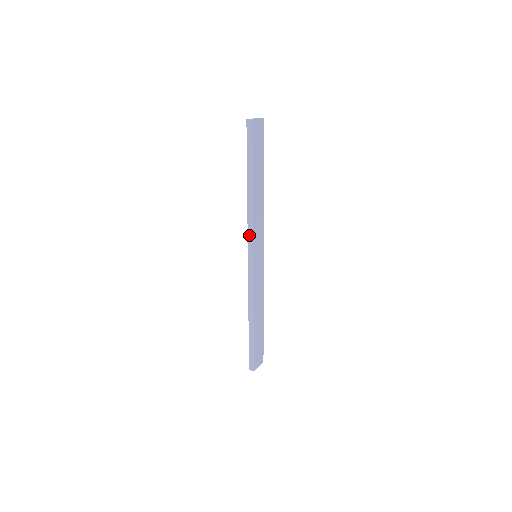
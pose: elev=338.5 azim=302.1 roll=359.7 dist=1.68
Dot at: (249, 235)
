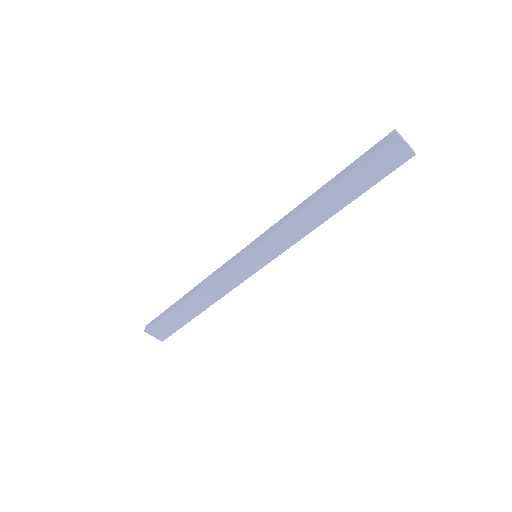
Dot at: (270, 229)
